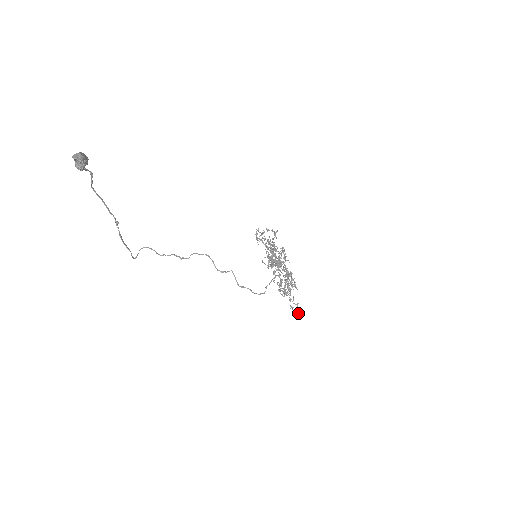
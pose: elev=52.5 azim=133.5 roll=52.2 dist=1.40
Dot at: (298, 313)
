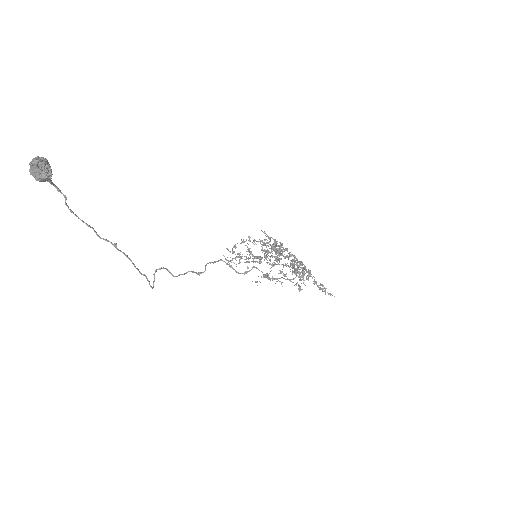
Dot at: (328, 294)
